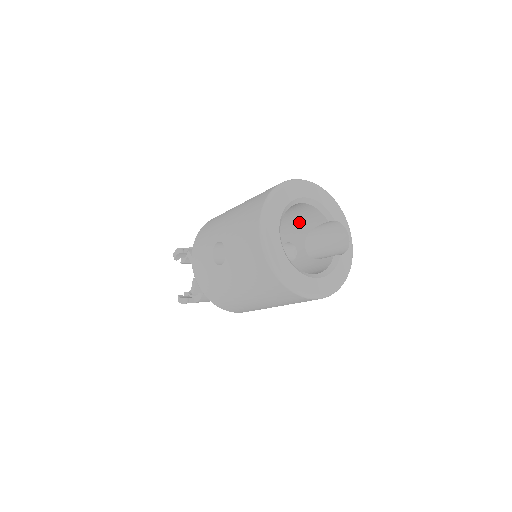
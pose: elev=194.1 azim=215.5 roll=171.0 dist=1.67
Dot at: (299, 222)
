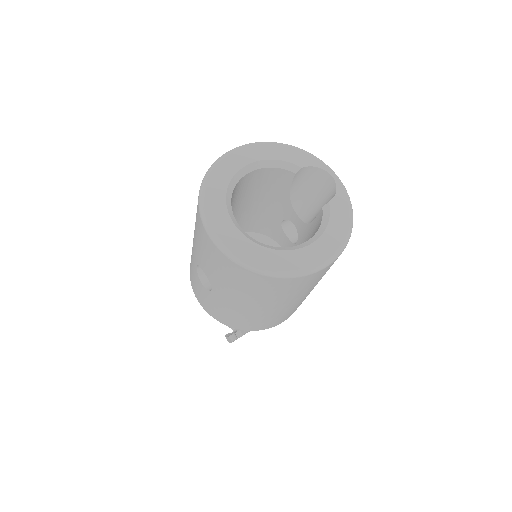
Dot at: (273, 194)
